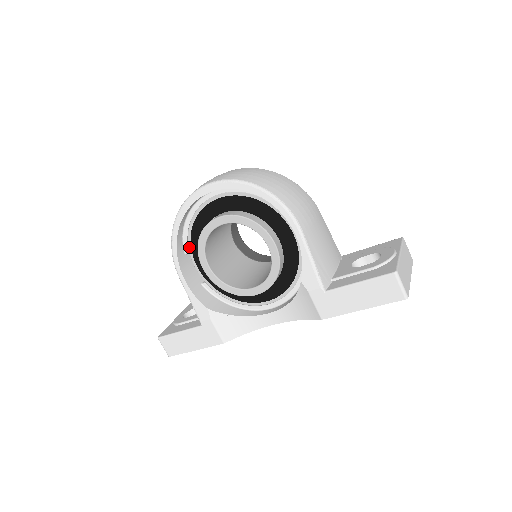
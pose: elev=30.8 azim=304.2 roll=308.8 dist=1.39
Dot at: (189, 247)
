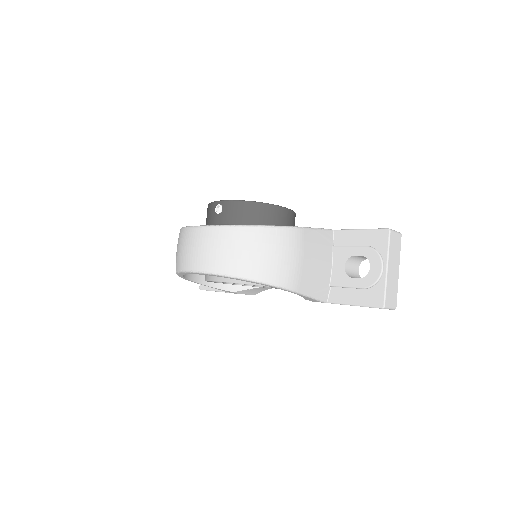
Dot at: occluded
